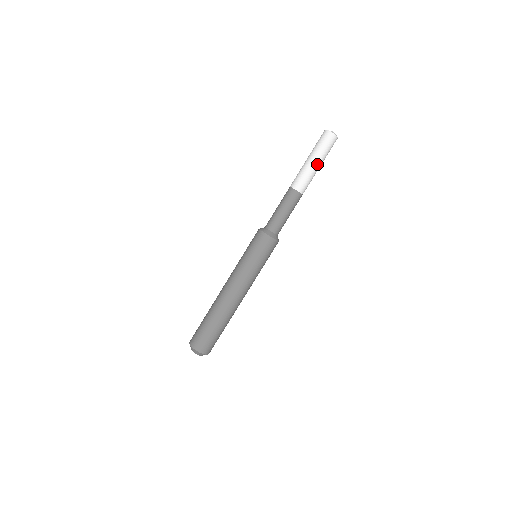
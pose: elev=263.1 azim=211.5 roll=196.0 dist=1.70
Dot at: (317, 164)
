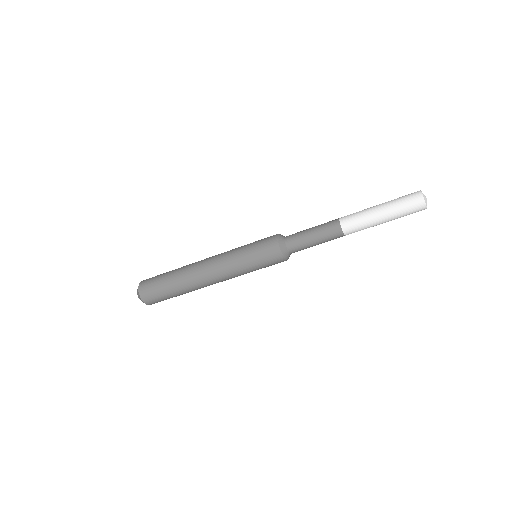
Dot at: (383, 218)
